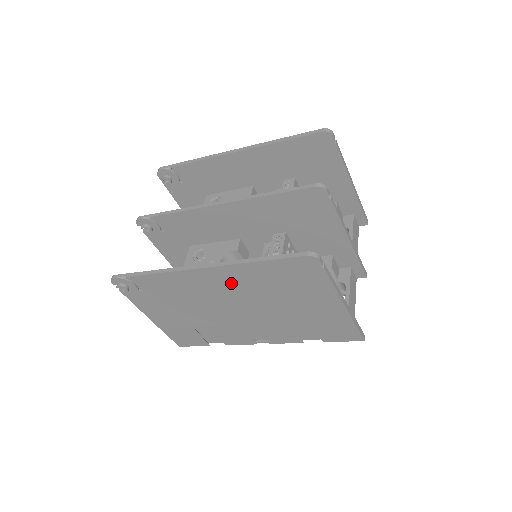
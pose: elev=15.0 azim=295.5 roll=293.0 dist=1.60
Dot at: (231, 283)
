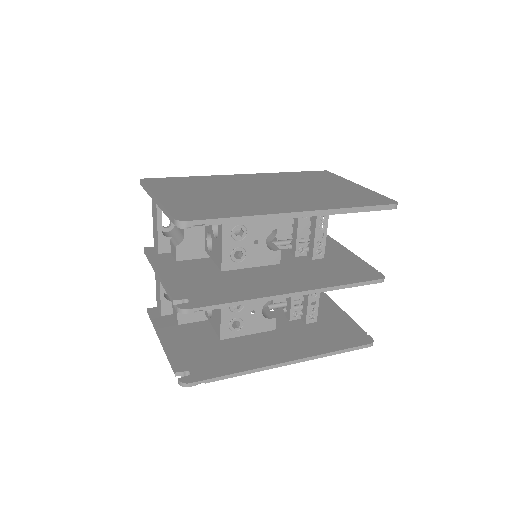
Dot at: occluded
